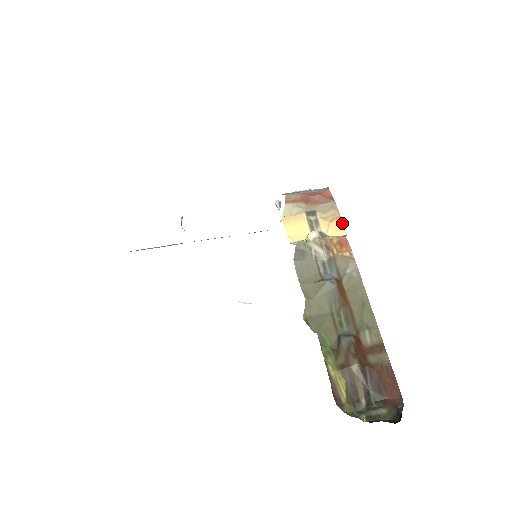
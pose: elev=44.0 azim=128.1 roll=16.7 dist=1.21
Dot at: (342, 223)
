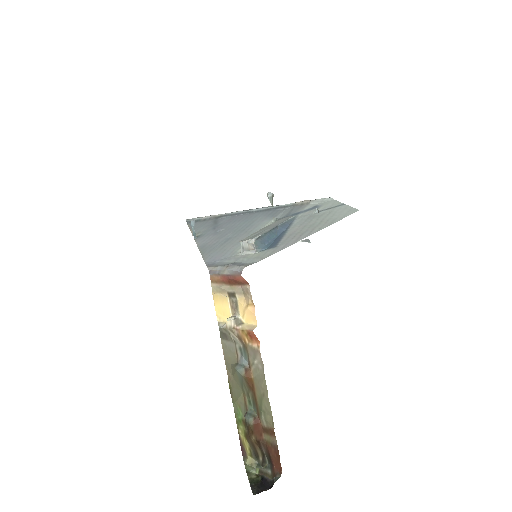
Dot at: (254, 311)
